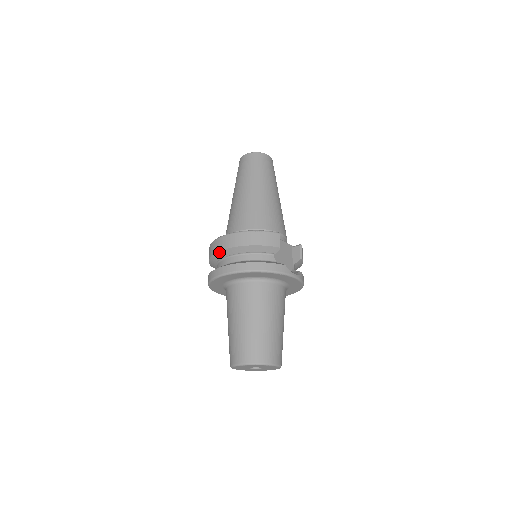
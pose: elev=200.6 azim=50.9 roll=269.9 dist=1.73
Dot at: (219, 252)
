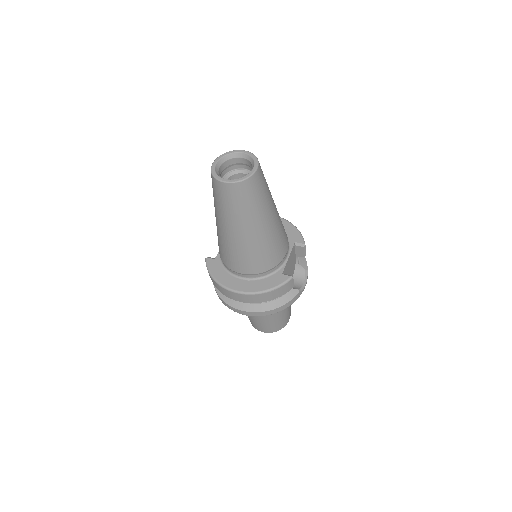
Dot at: occluded
